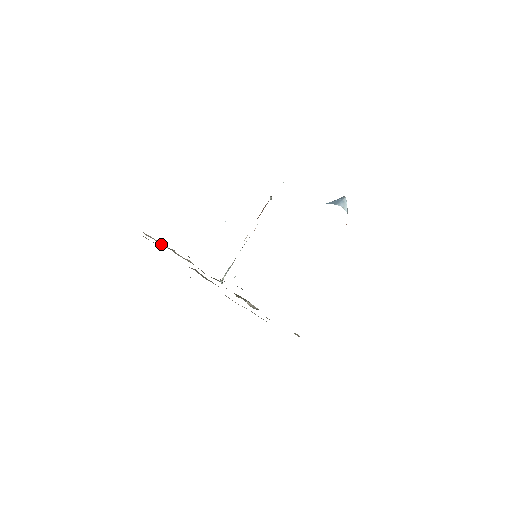
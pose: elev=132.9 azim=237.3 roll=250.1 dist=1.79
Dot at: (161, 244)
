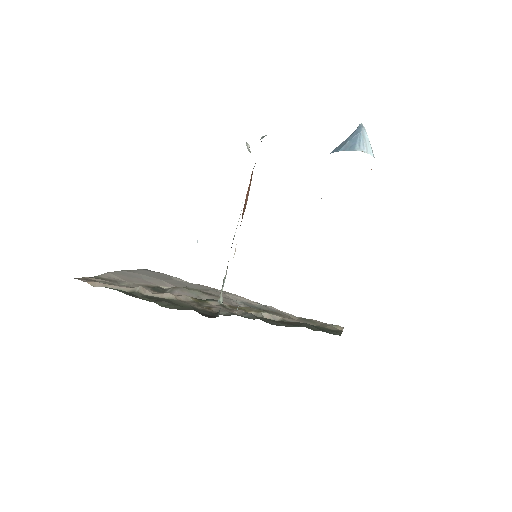
Dot at: (119, 289)
